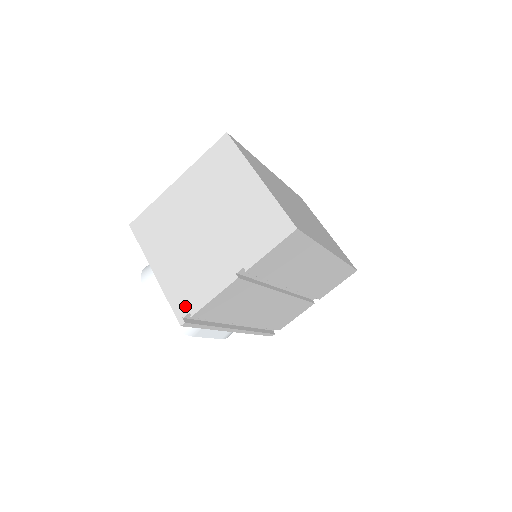
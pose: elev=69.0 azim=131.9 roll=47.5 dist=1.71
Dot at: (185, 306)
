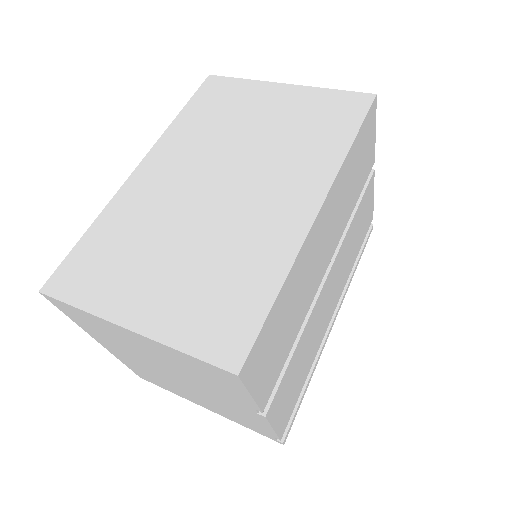
Dot at: (264, 433)
